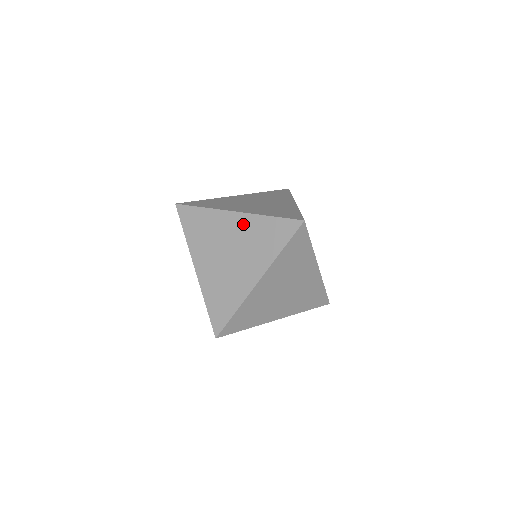
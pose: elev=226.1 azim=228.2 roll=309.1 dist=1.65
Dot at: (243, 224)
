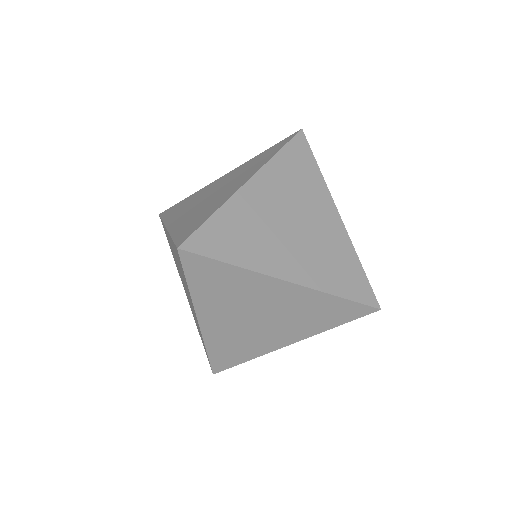
Dot at: (295, 296)
